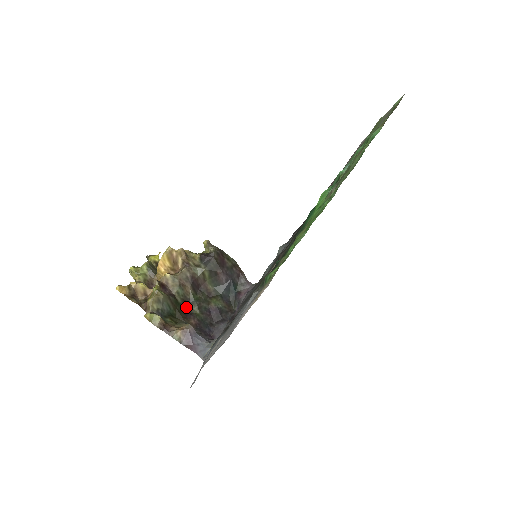
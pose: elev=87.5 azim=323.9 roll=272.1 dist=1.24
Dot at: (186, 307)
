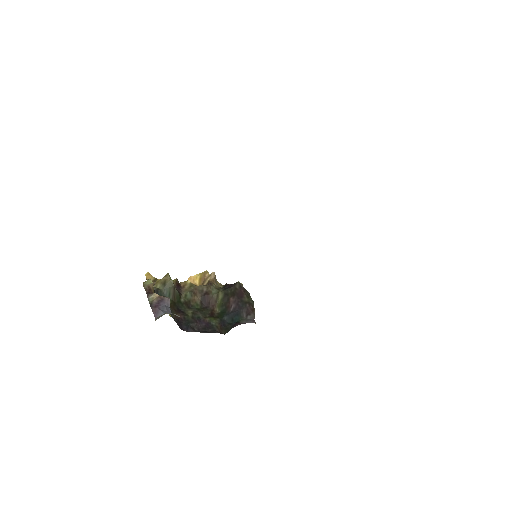
Dot at: (184, 307)
